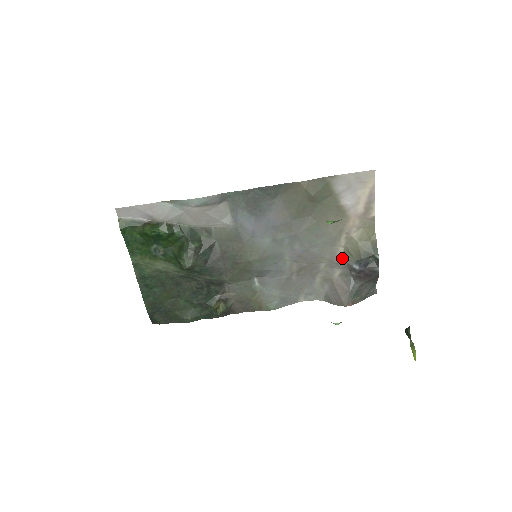
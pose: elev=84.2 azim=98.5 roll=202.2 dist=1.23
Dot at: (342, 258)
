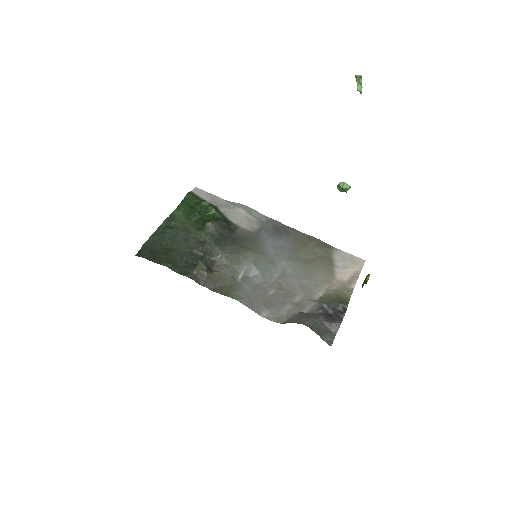
Dot at: (316, 301)
